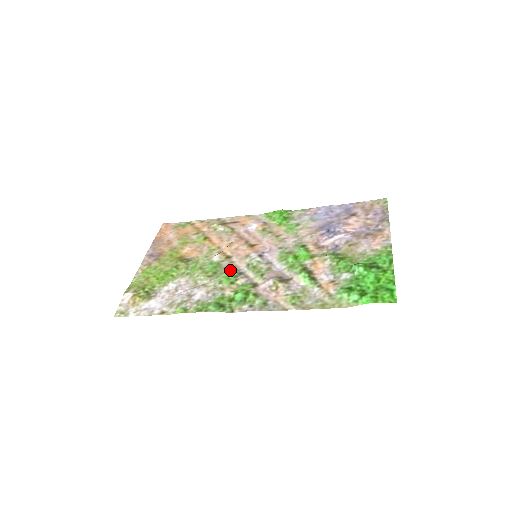
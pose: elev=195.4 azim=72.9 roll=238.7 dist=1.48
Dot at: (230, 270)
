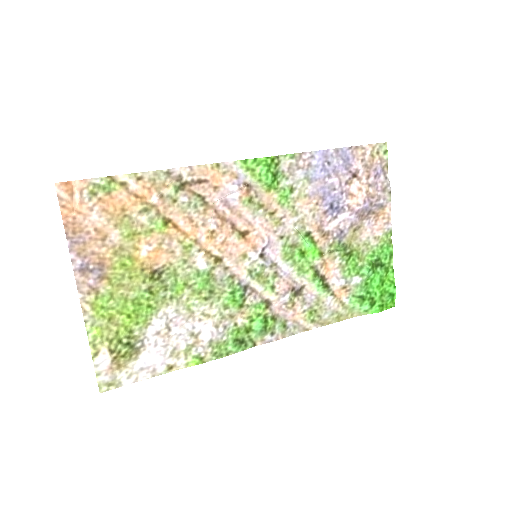
Dot at: (231, 285)
